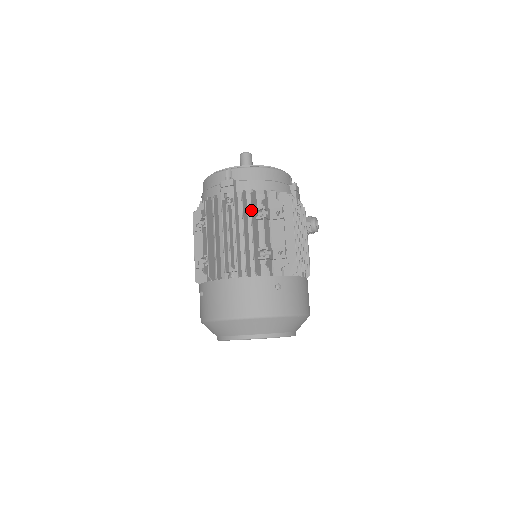
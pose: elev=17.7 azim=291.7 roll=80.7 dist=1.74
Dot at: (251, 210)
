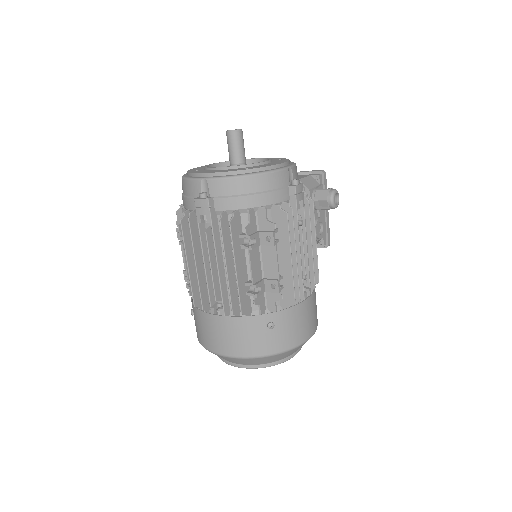
Dot at: (232, 243)
